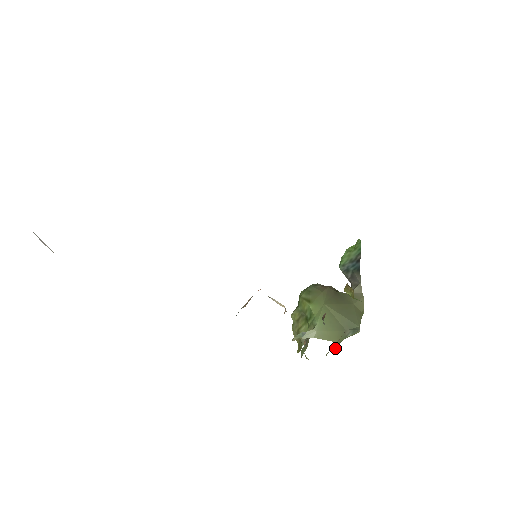
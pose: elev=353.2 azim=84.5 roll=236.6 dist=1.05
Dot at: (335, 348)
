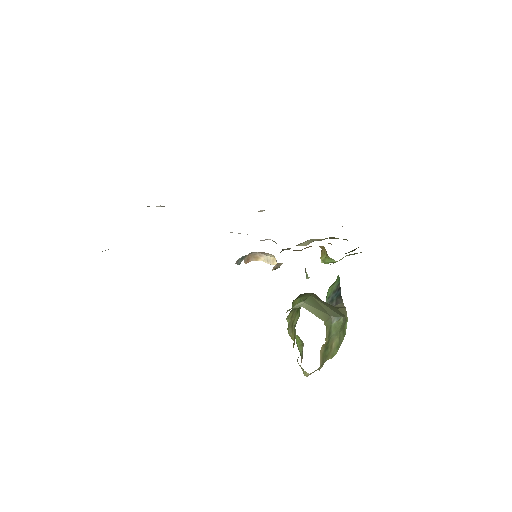
Dot at: (325, 340)
